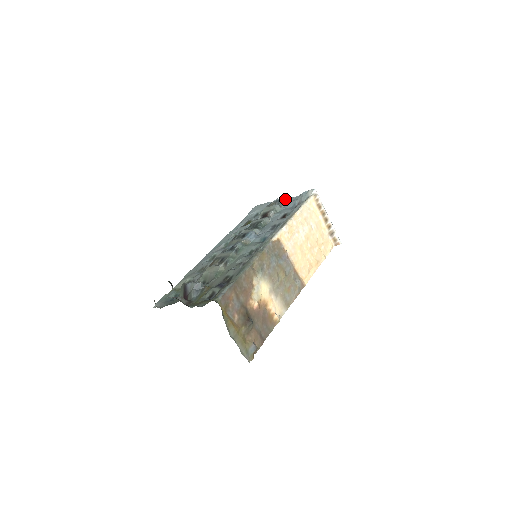
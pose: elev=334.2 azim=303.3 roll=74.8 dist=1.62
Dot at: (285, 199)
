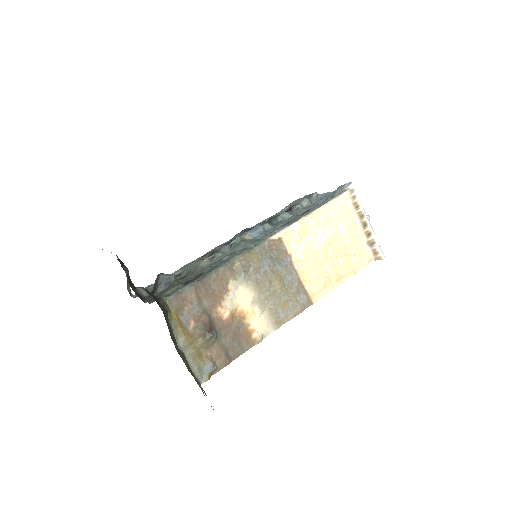
Dot at: (323, 193)
